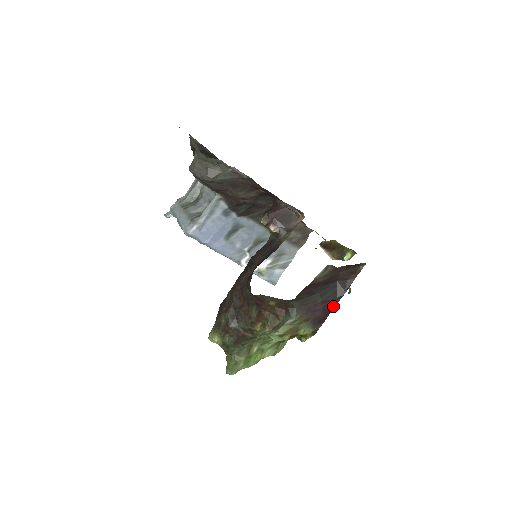
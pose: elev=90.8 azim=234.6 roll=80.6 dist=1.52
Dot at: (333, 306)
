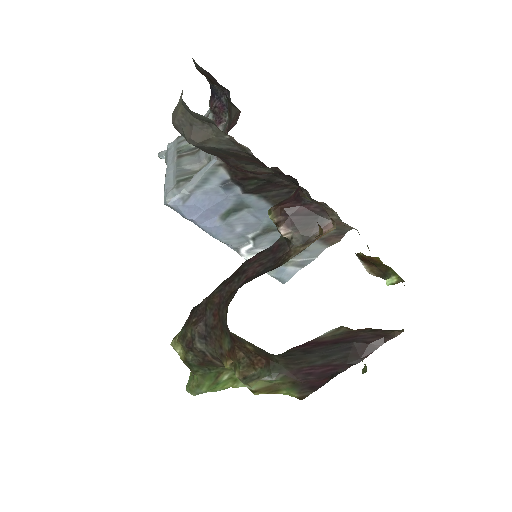
Dot at: (338, 372)
